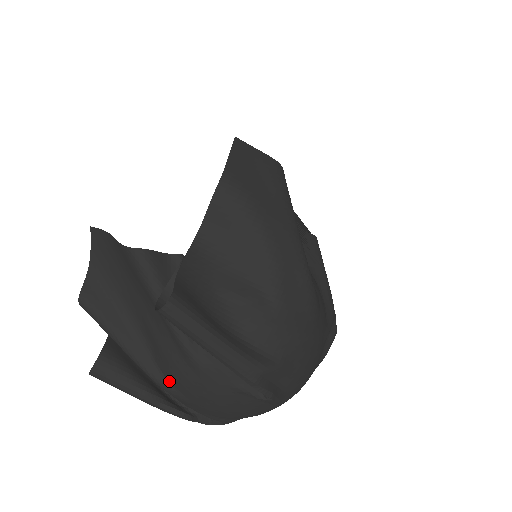
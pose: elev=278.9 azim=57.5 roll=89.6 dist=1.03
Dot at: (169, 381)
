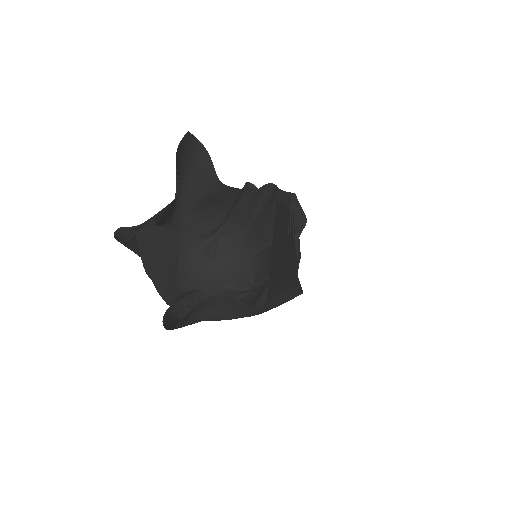
Dot at: (151, 278)
